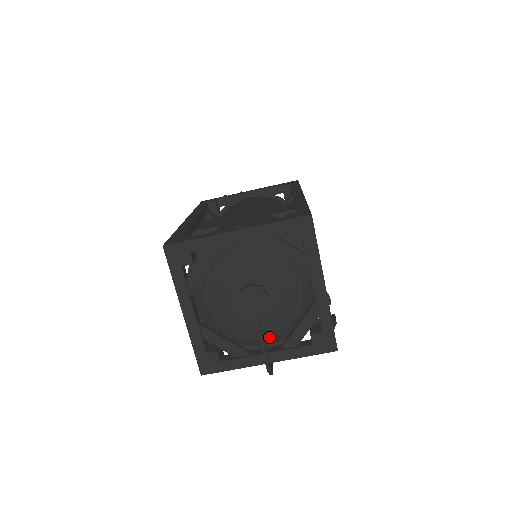
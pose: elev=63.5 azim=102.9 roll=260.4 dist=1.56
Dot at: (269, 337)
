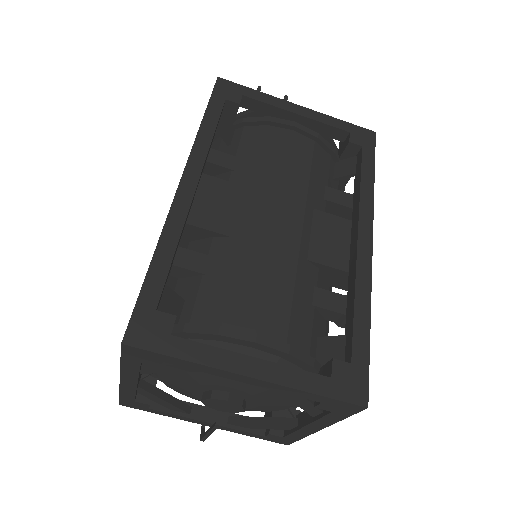
Dot at: occluded
